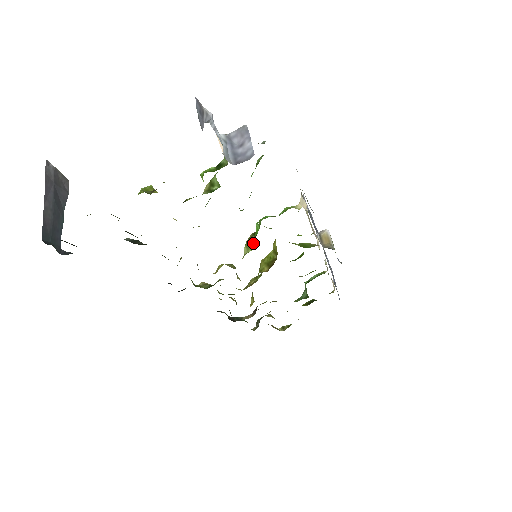
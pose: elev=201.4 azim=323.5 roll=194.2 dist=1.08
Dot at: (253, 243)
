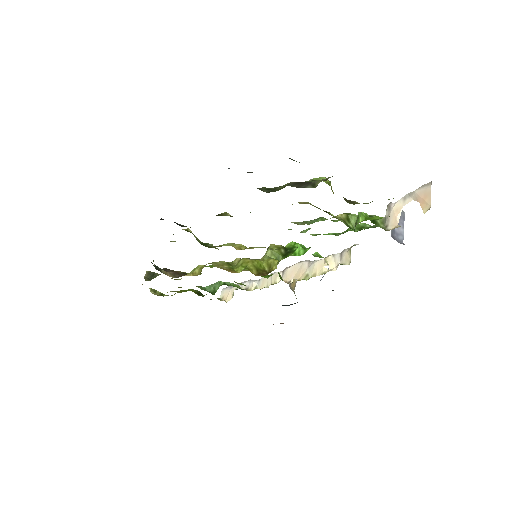
Dot at: (282, 256)
